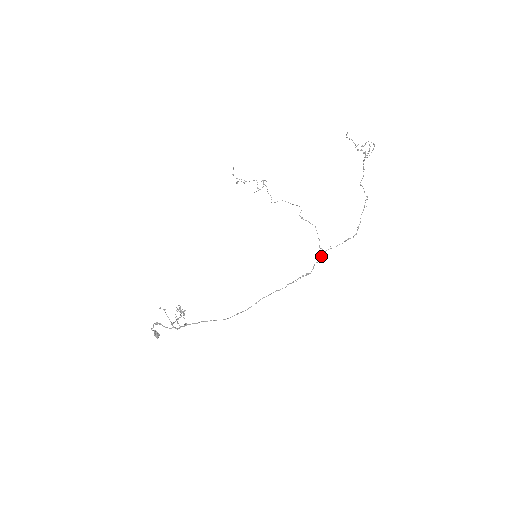
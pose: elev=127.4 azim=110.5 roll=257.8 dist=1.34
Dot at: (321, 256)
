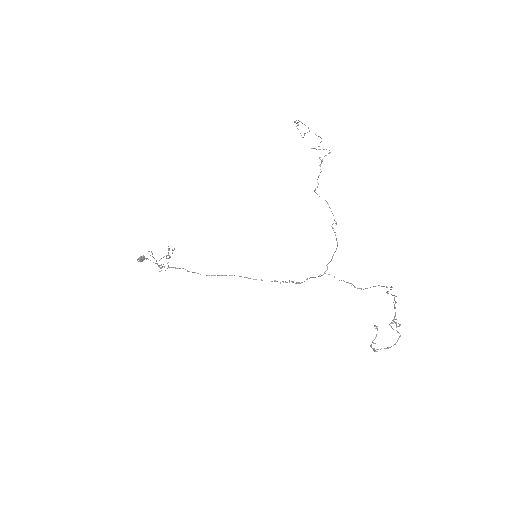
Dot at: (321, 275)
